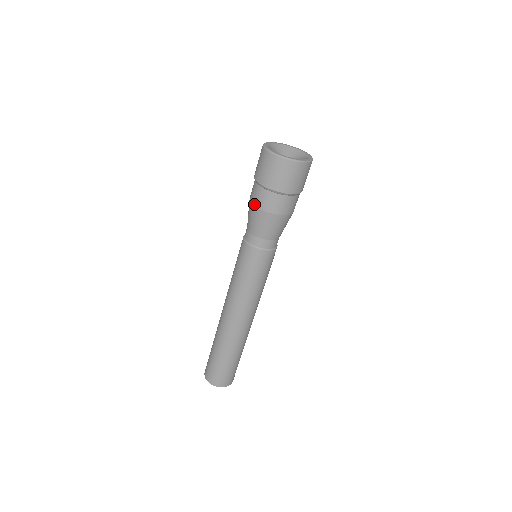
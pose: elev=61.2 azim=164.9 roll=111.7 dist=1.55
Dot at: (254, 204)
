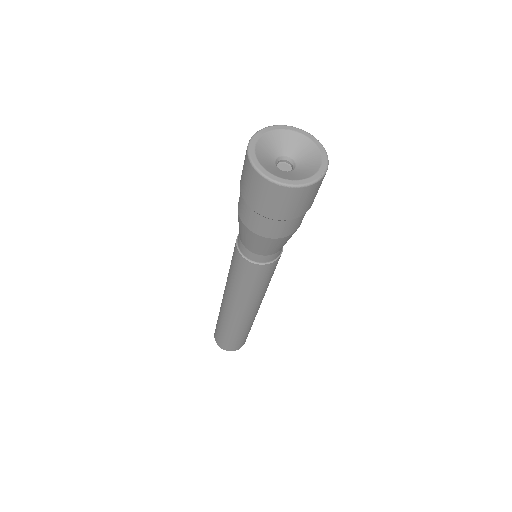
Dot at: (247, 227)
